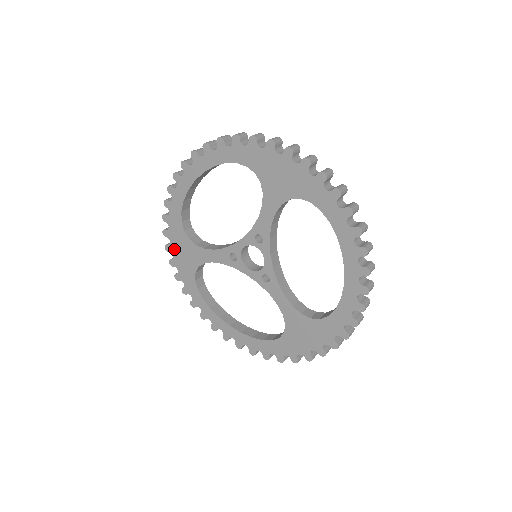
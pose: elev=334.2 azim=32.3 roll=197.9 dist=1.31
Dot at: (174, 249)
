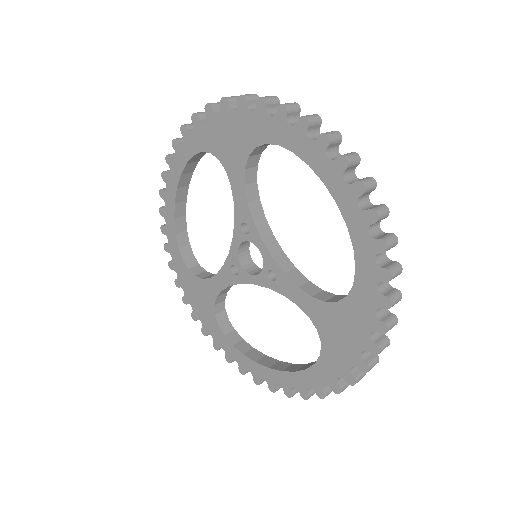
Dot at: (189, 297)
